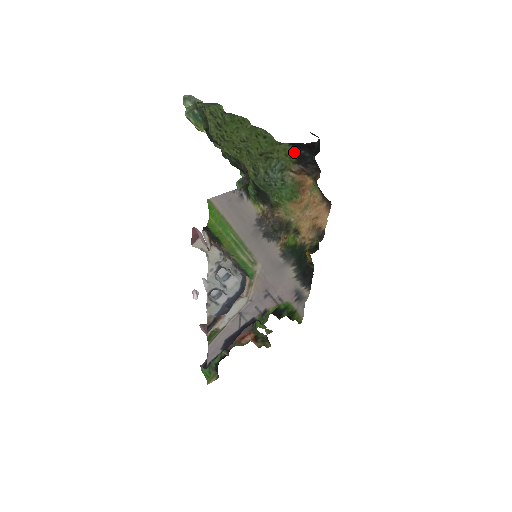
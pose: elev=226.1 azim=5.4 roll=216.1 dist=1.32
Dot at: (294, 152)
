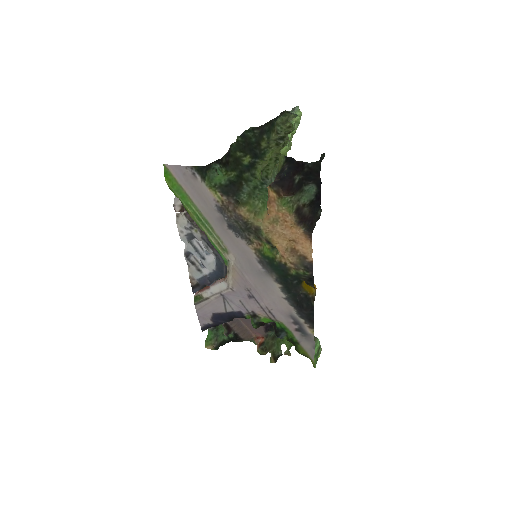
Dot at: (283, 165)
